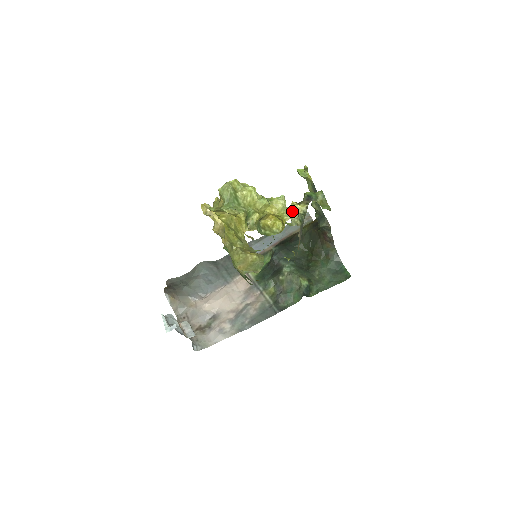
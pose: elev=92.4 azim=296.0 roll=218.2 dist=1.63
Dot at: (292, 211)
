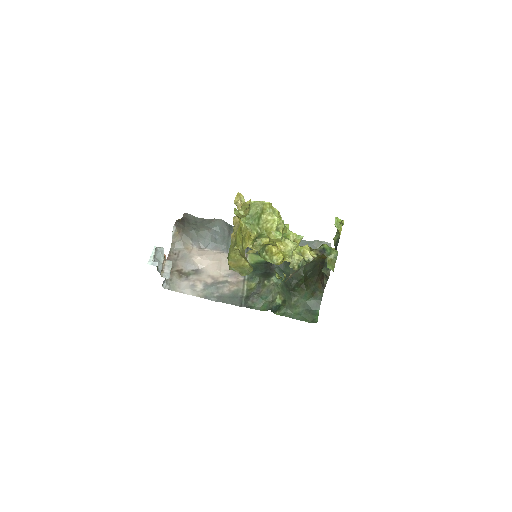
Dot at: (297, 256)
